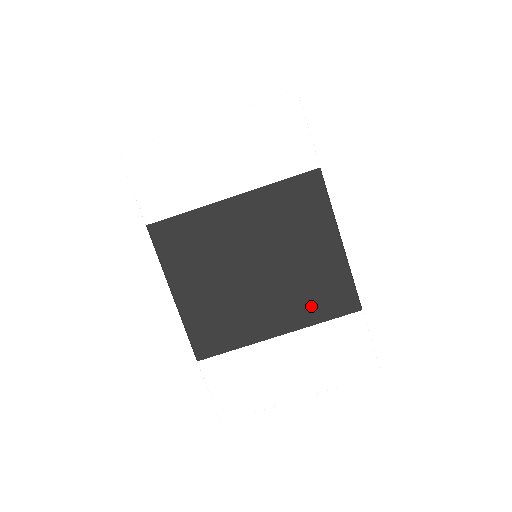
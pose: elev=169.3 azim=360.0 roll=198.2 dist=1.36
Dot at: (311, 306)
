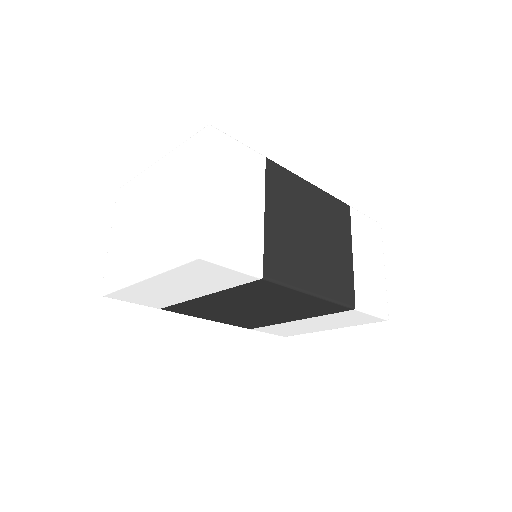
Dot at: (311, 313)
